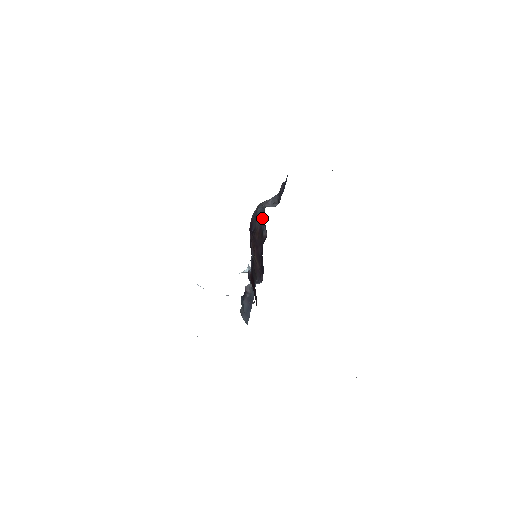
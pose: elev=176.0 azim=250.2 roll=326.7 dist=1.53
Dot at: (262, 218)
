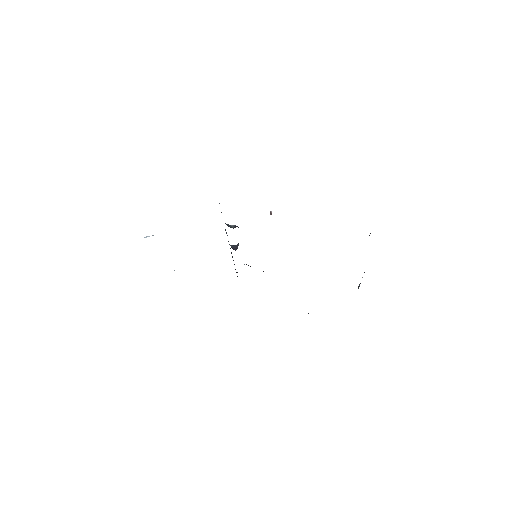
Dot at: occluded
